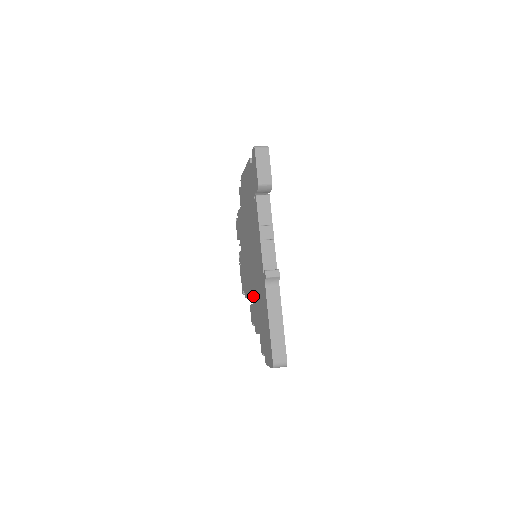
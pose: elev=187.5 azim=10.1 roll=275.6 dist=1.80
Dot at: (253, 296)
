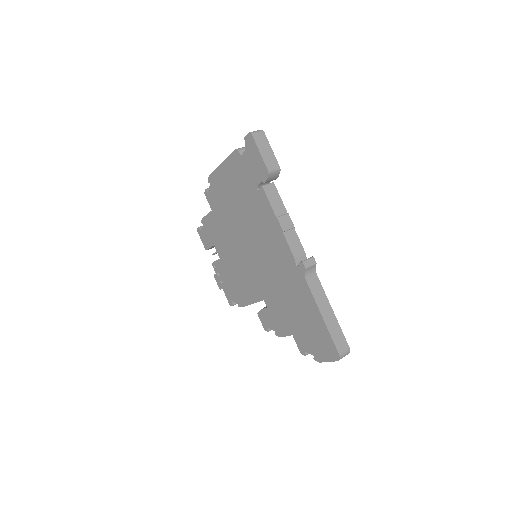
Dot at: (267, 299)
